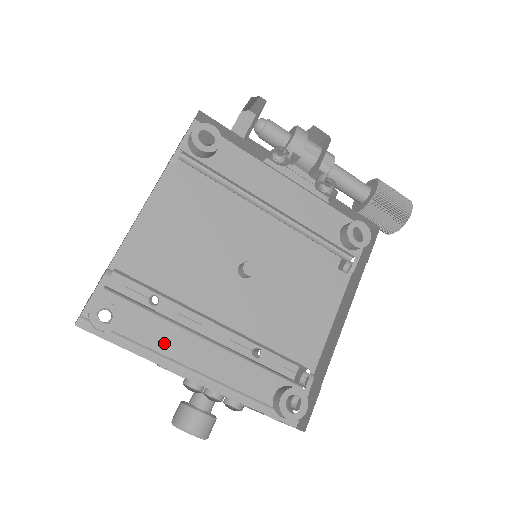
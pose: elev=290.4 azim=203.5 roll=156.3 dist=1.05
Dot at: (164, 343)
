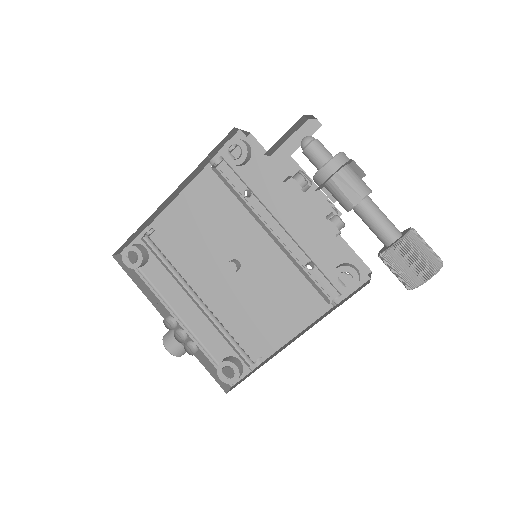
Dot at: (165, 288)
